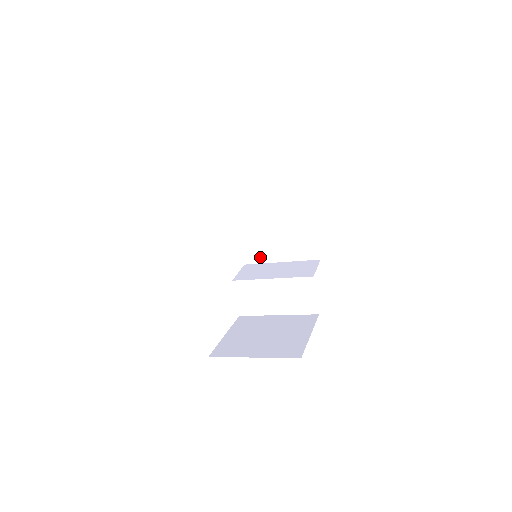
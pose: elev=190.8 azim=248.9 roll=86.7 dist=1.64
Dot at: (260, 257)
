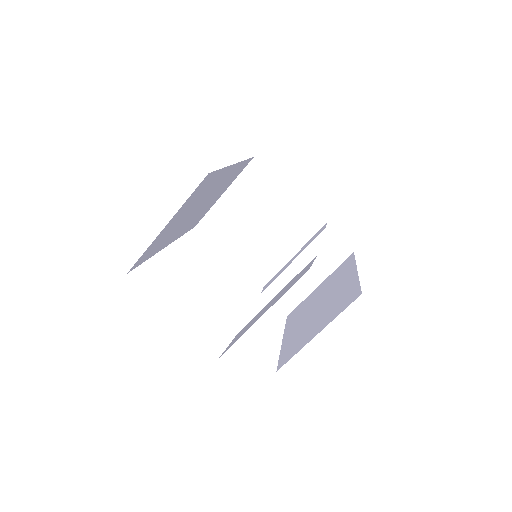
Dot at: (296, 349)
